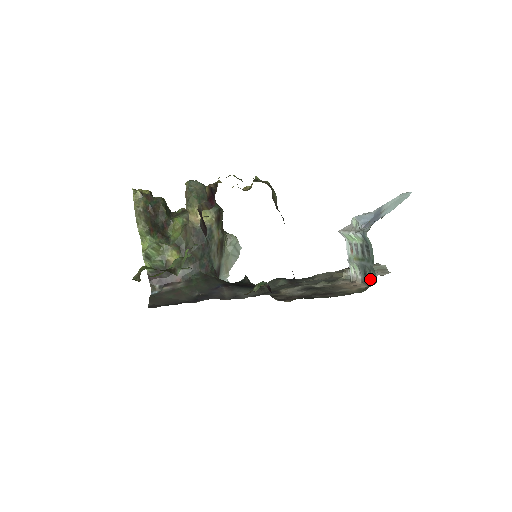
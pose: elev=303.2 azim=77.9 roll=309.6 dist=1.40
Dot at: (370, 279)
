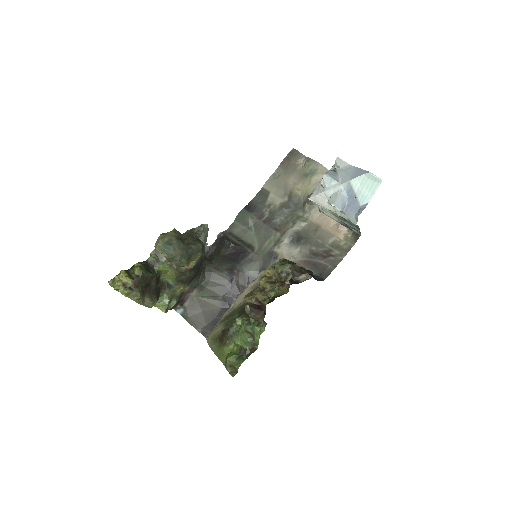
Dot at: (351, 229)
